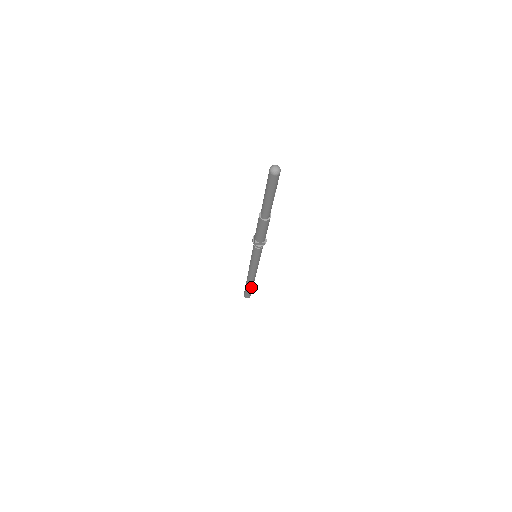
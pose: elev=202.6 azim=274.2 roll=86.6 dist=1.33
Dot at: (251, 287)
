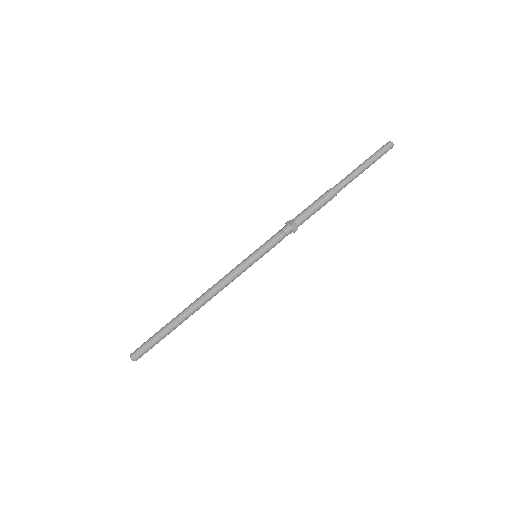
Dot at: (176, 326)
